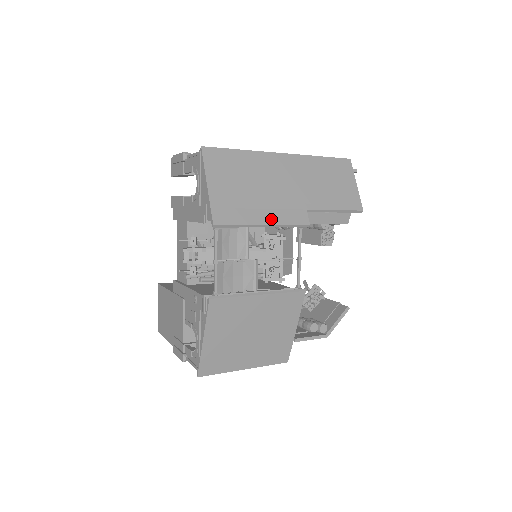
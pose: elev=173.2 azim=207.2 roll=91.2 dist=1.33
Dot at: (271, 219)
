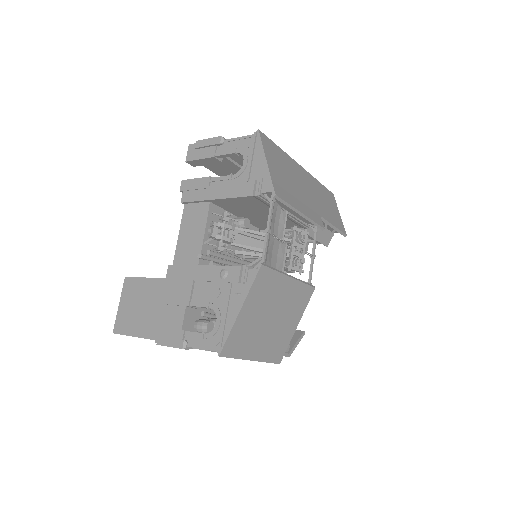
Dot at: (305, 211)
